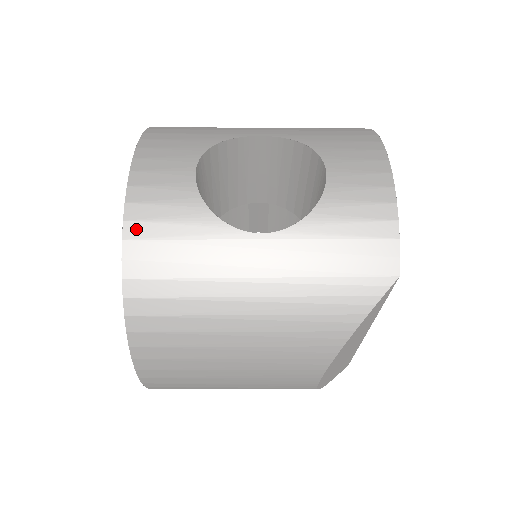
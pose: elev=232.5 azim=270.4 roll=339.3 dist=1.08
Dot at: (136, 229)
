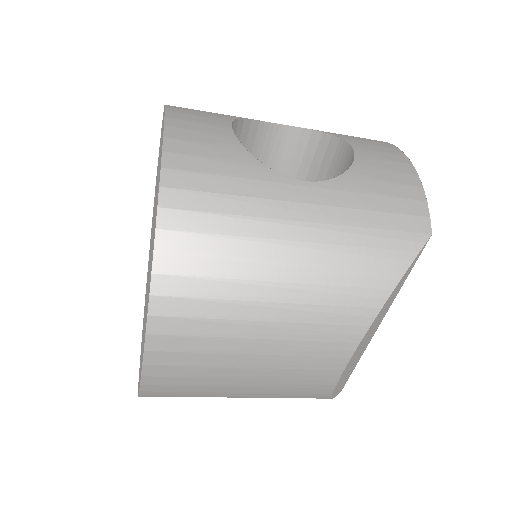
Dot at: (176, 160)
